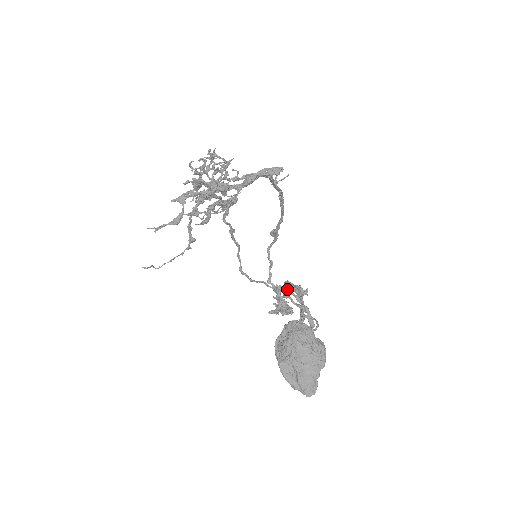
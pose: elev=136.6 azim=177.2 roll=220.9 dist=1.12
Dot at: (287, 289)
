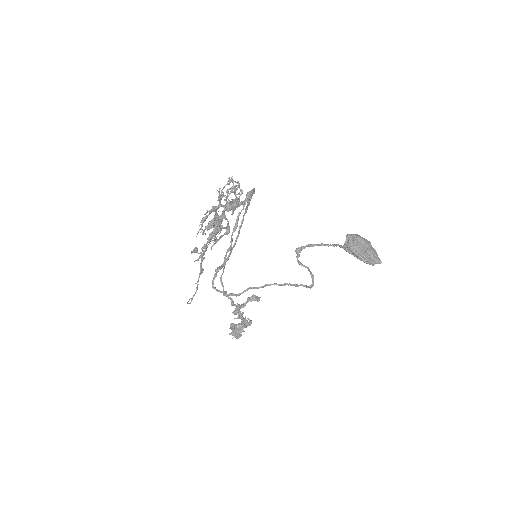
Dot at: (299, 254)
